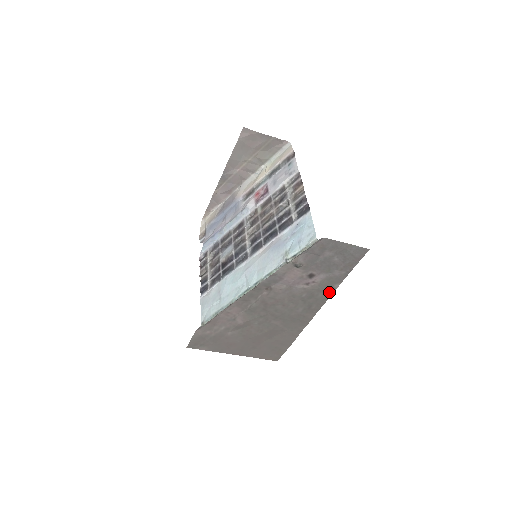
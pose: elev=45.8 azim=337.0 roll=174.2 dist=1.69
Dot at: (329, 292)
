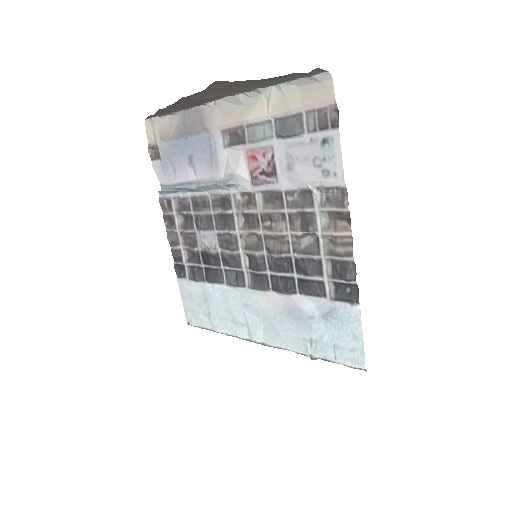
Dot at: occluded
